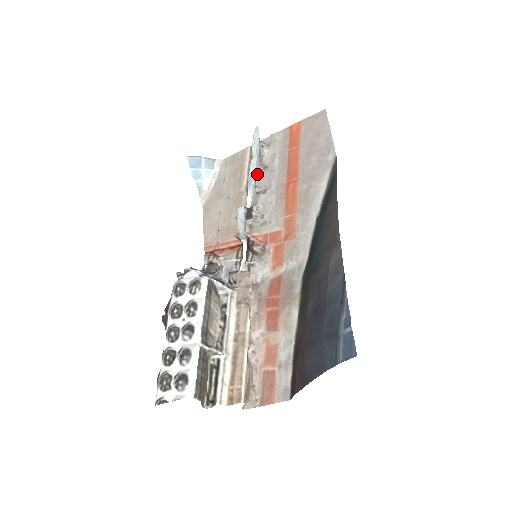
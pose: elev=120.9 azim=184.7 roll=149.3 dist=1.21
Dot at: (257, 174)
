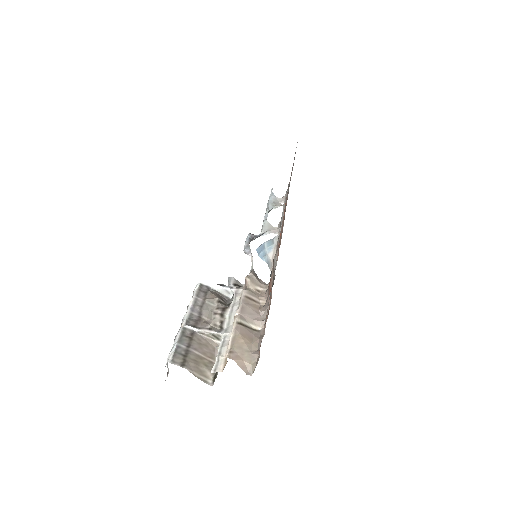
Dot at: occluded
